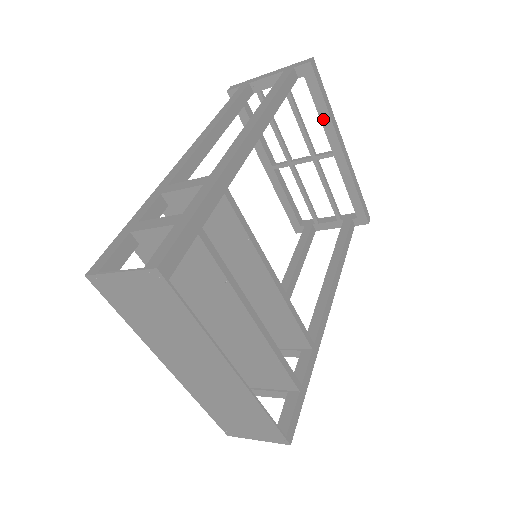
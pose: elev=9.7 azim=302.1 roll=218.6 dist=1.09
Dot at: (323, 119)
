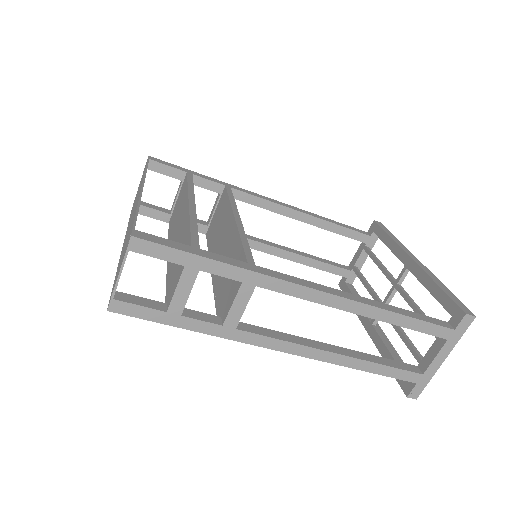
Dot at: (391, 247)
